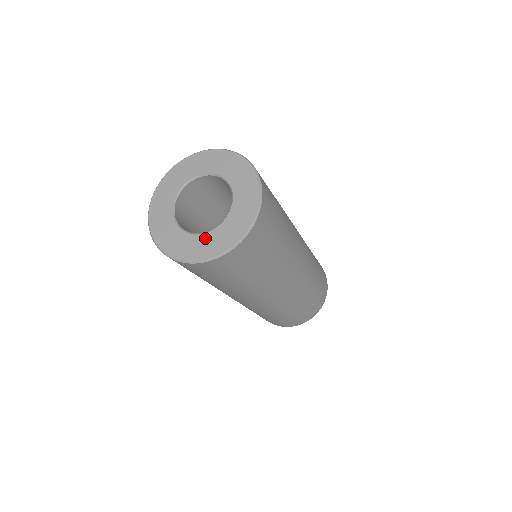
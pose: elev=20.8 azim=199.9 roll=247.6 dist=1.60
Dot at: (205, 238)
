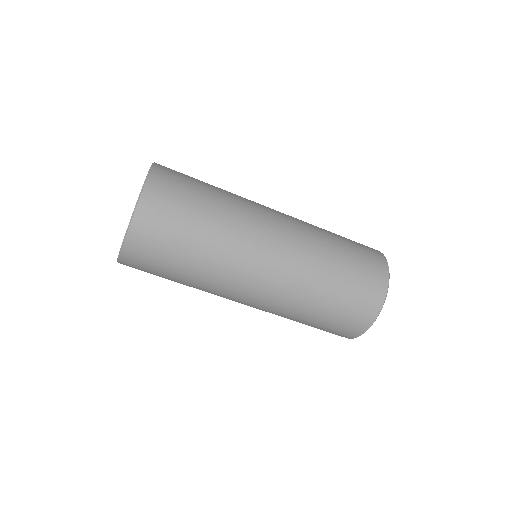
Dot at: occluded
